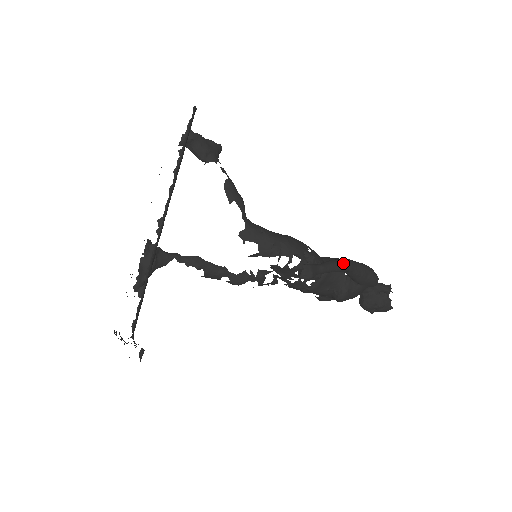
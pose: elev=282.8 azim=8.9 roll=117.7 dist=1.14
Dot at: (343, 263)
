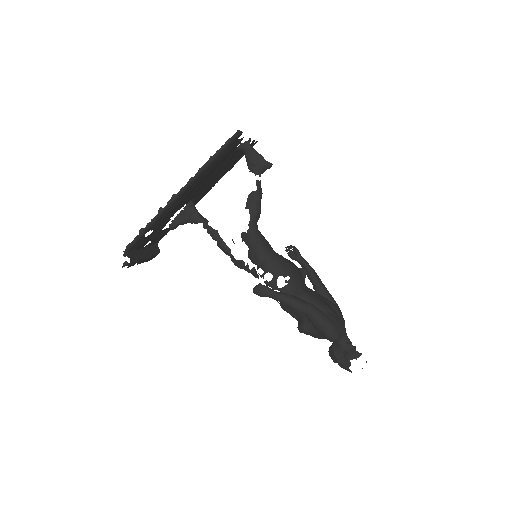
Dot at: (298, 304)
